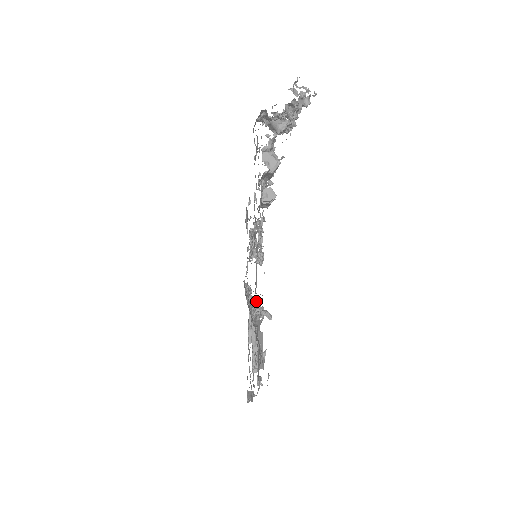
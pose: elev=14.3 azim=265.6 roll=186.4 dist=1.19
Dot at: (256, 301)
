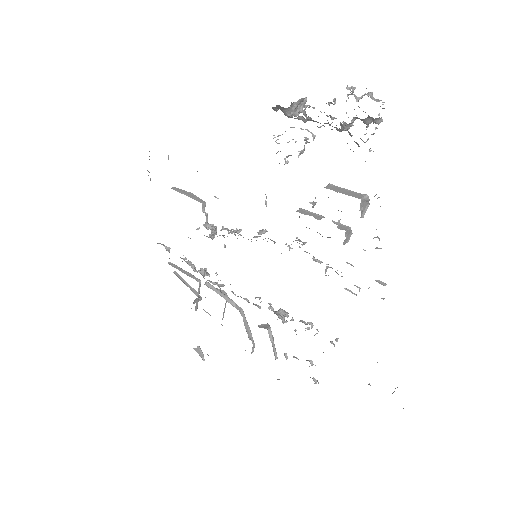
Dot at: occluded
